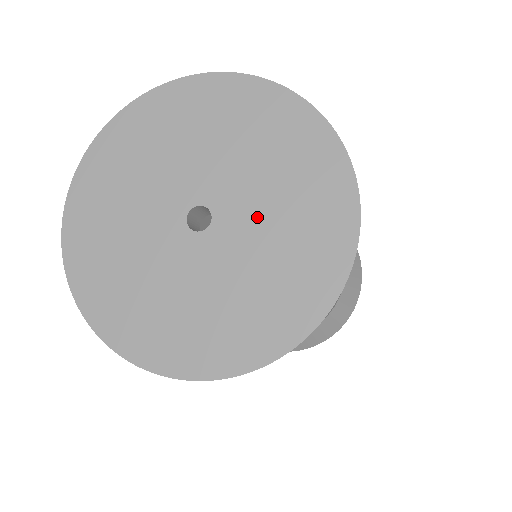
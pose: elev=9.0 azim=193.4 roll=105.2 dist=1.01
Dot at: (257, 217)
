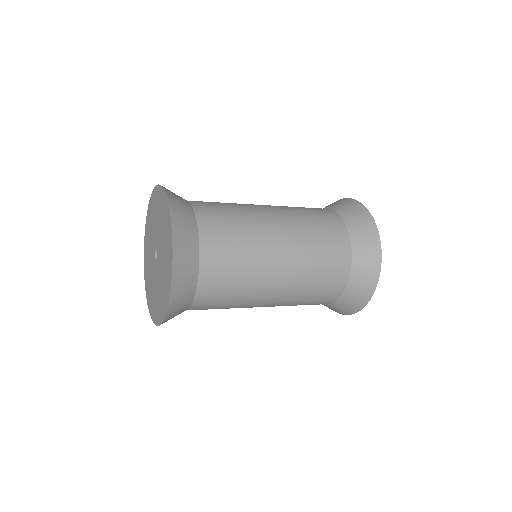
Dot at: (161, 239)
